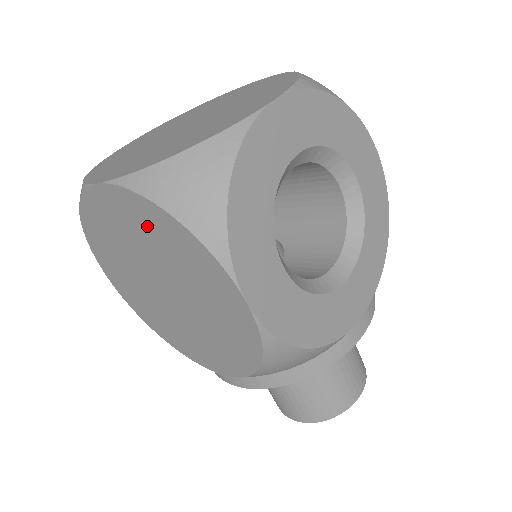
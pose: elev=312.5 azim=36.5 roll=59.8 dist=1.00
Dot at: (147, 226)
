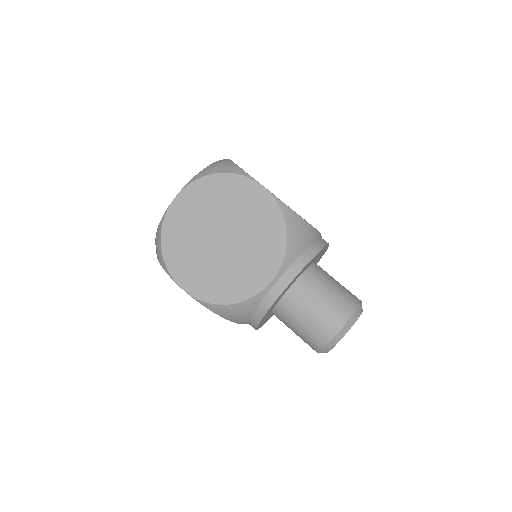
Dot at: (205, 196)
